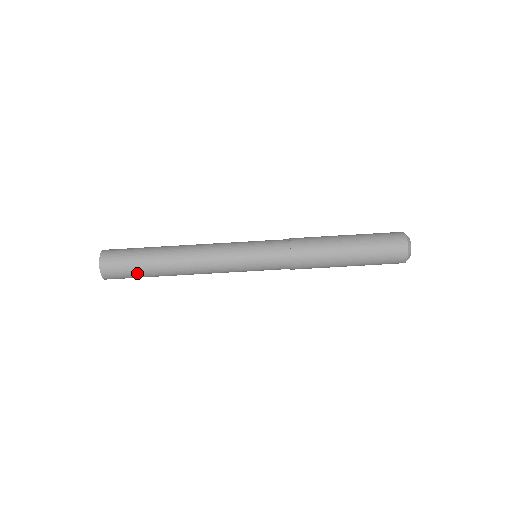
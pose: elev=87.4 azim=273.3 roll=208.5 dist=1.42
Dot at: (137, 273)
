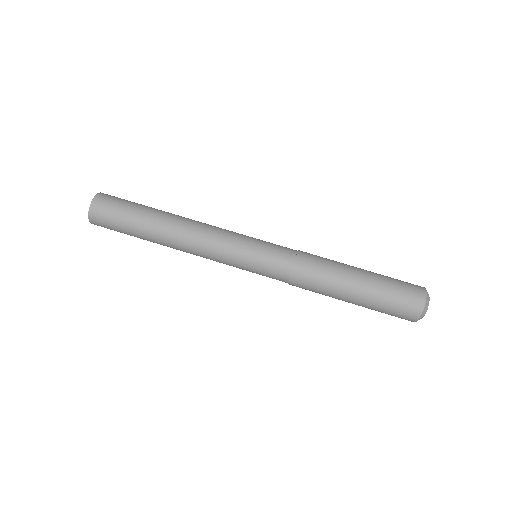
Dot at: (125, 228)
